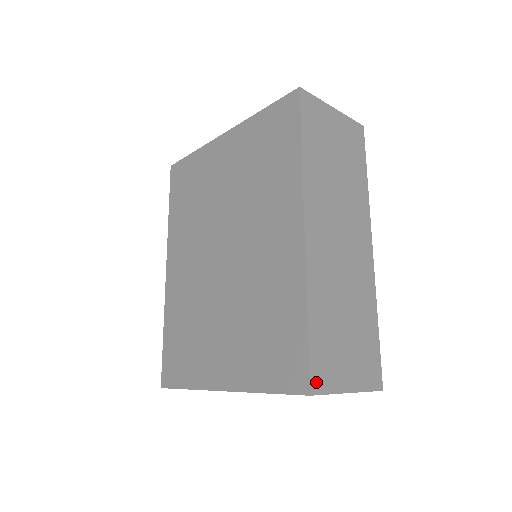
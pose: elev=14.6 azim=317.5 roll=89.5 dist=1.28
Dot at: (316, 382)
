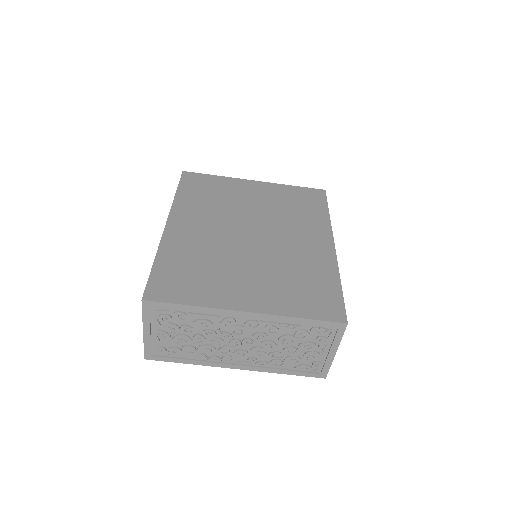
Dot at: occluded
